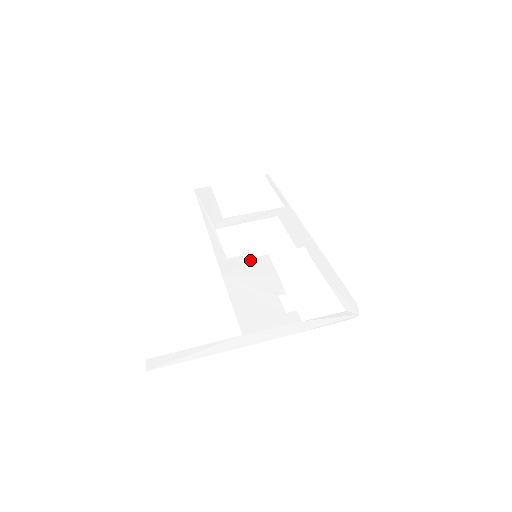
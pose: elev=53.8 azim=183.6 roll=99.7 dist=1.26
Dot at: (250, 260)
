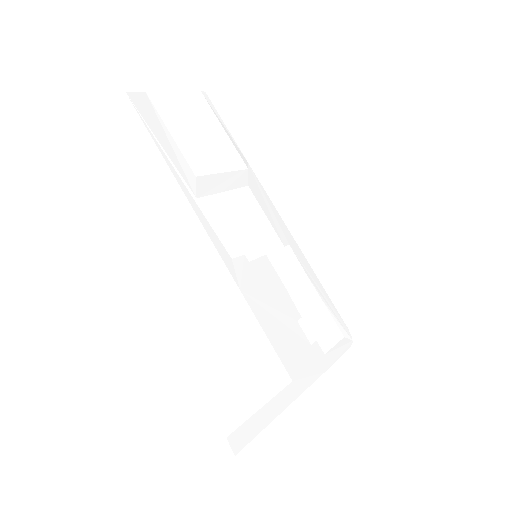
Dot at: (255, 264)
